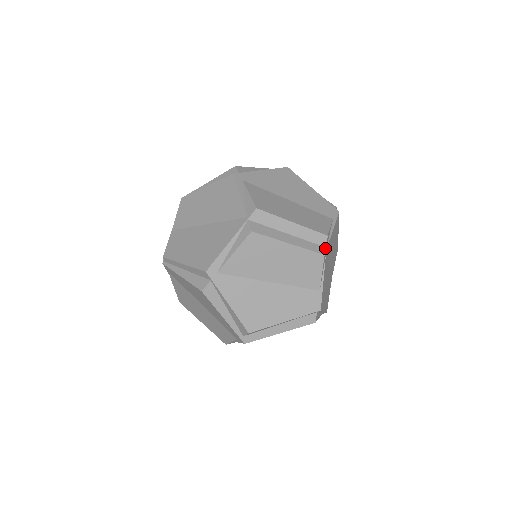
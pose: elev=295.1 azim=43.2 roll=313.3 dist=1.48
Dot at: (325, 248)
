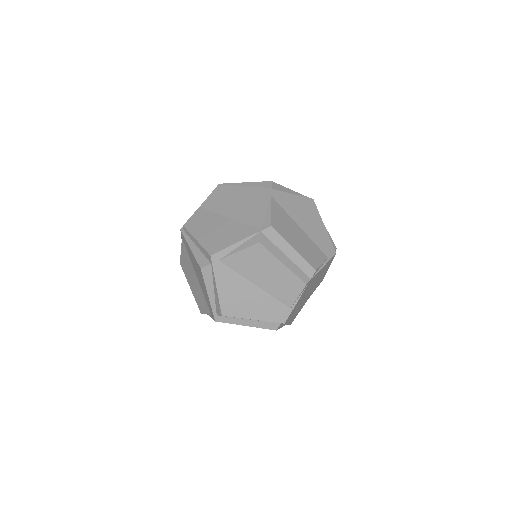
Dot at: (310, 279)
